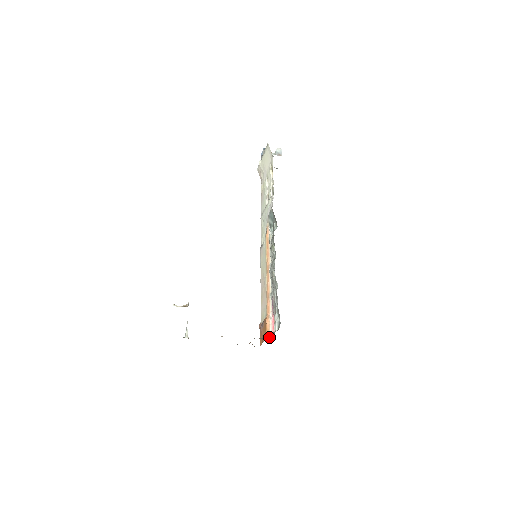
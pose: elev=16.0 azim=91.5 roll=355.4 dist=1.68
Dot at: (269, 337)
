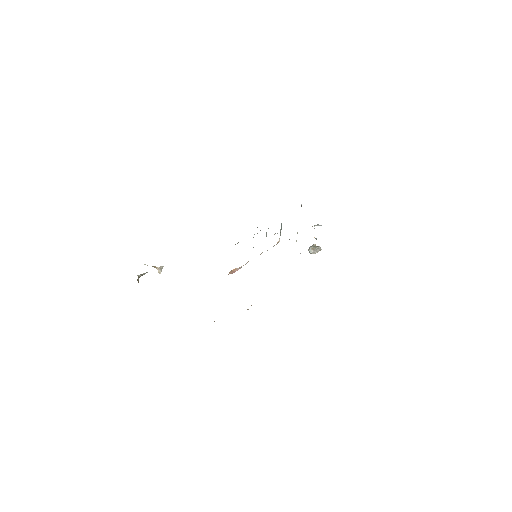
Dot at: occluded
